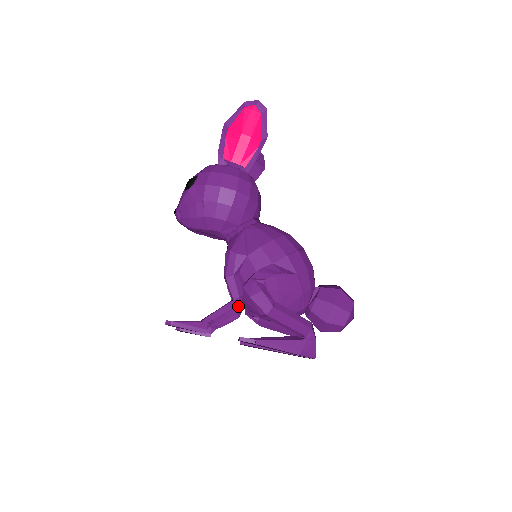
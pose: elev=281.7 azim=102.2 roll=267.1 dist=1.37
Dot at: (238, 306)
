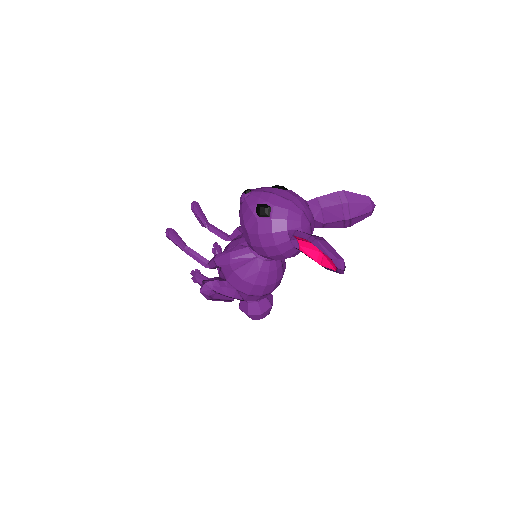
Dot at: (207, 267)
